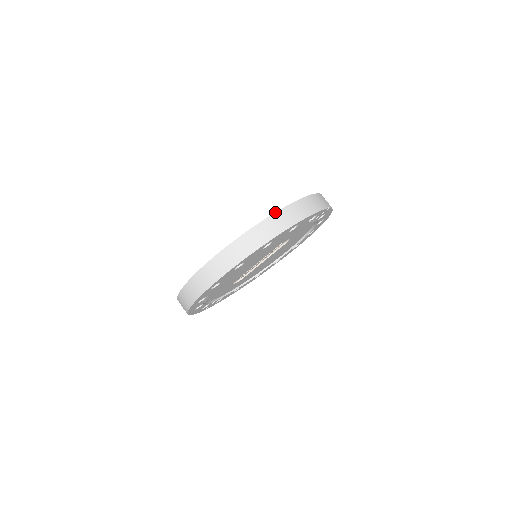
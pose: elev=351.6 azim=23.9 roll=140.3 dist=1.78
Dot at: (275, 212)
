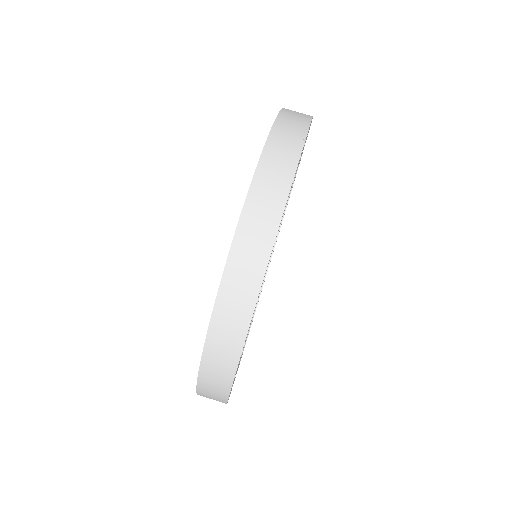
Dot at: occluded
